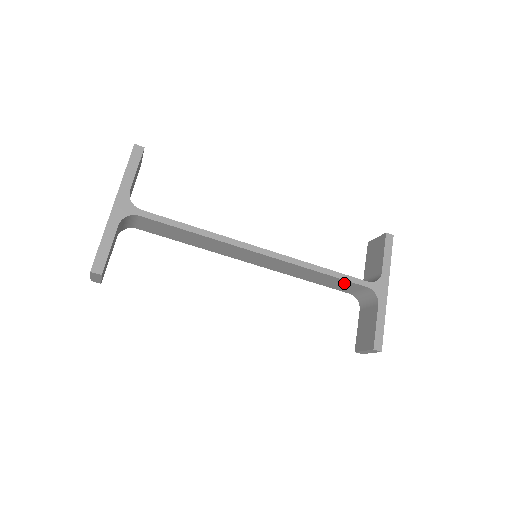
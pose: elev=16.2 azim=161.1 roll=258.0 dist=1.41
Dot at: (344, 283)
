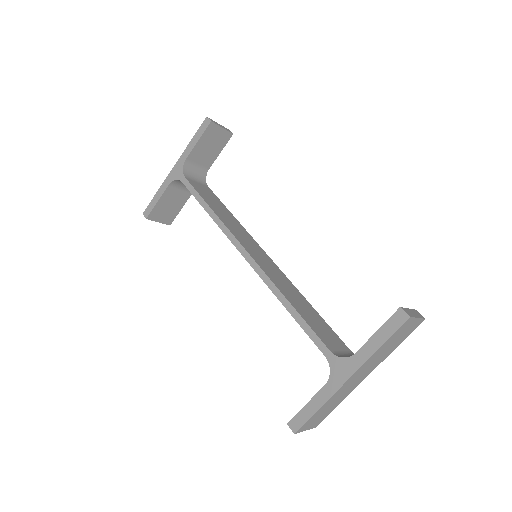
Dot at: occluded
